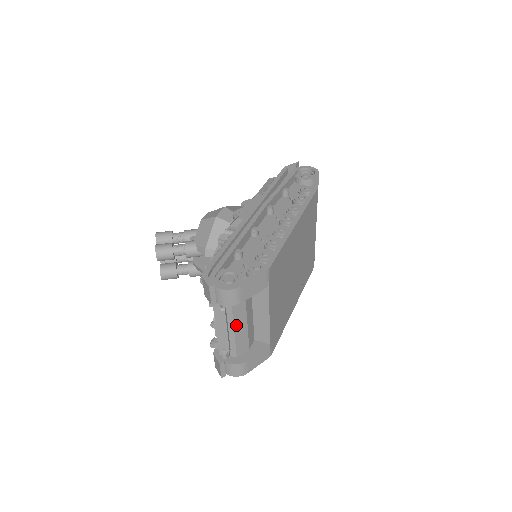
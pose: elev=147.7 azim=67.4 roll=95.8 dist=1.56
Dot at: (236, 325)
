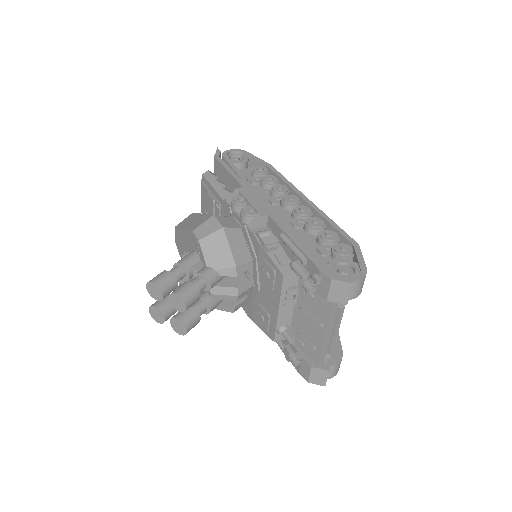
Dot at: occluded
